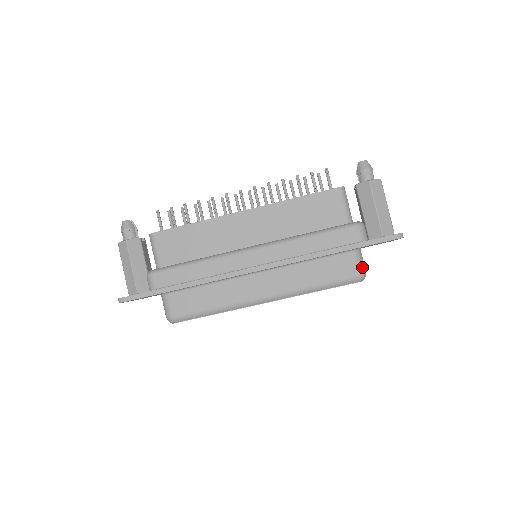
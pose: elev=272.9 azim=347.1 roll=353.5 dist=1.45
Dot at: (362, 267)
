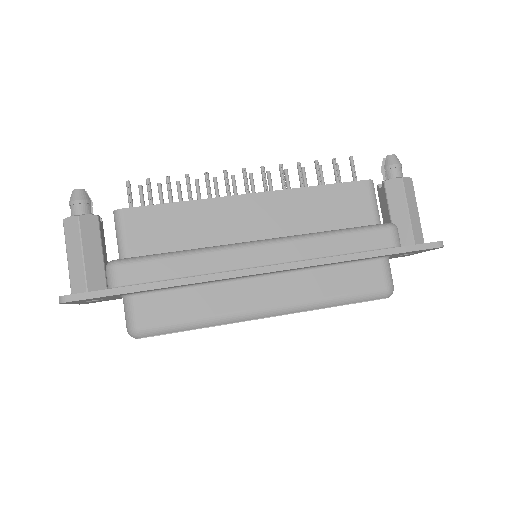
Dot at: (391, 280)
